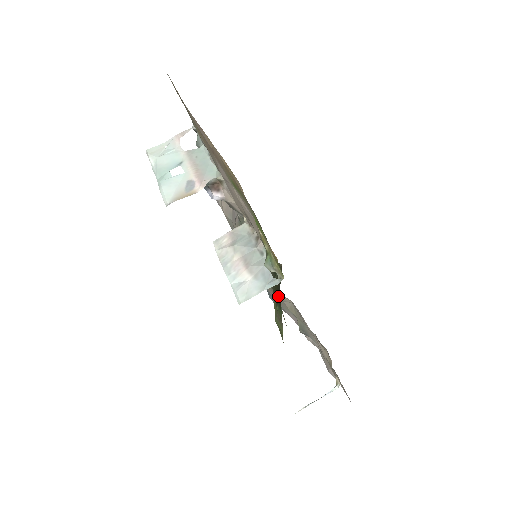
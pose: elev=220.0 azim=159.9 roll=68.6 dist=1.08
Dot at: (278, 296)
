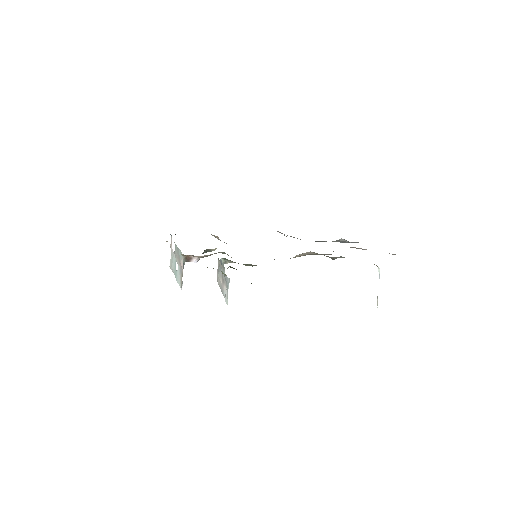
Dot at: occluded
